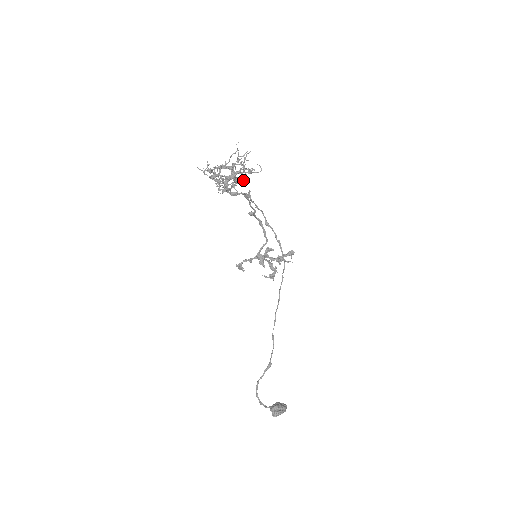
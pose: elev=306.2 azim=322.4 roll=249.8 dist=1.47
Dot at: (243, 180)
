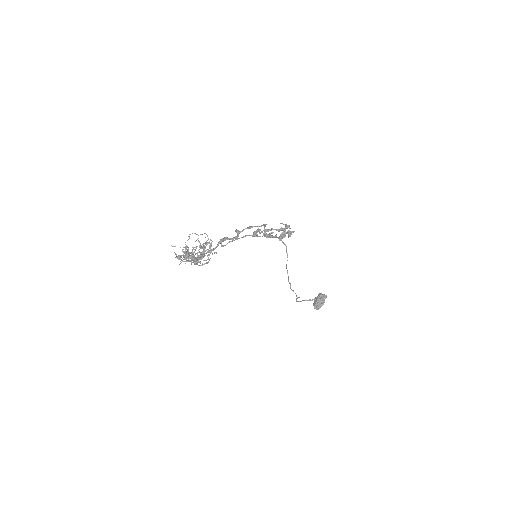
Dot at: (210, 247)
